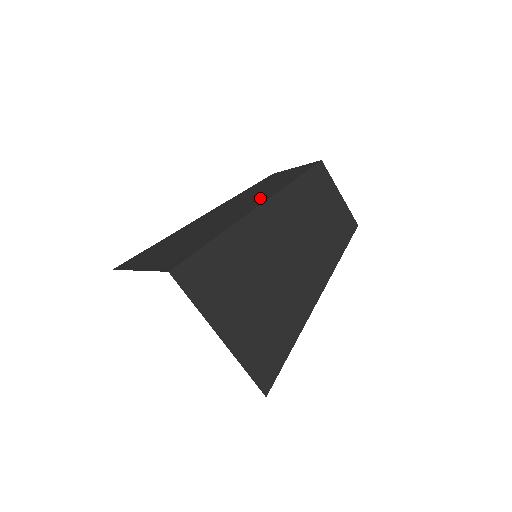
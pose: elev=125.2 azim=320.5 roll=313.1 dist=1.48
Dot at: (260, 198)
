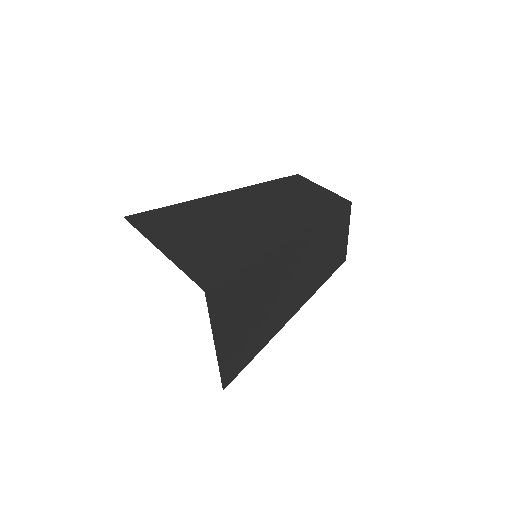
Dot at: (291, 222)
